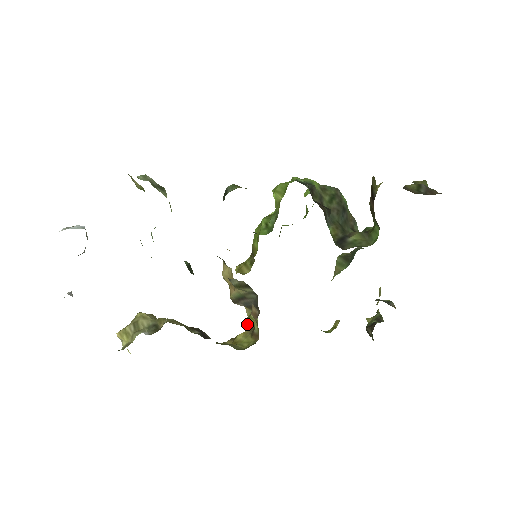
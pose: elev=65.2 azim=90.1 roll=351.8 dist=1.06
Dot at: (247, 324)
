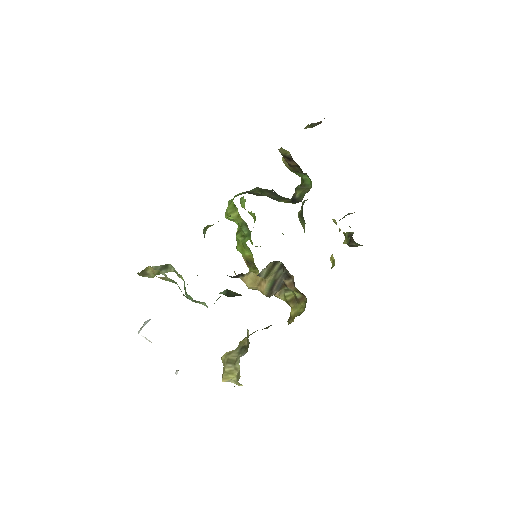
Dot at: (288, 302)
